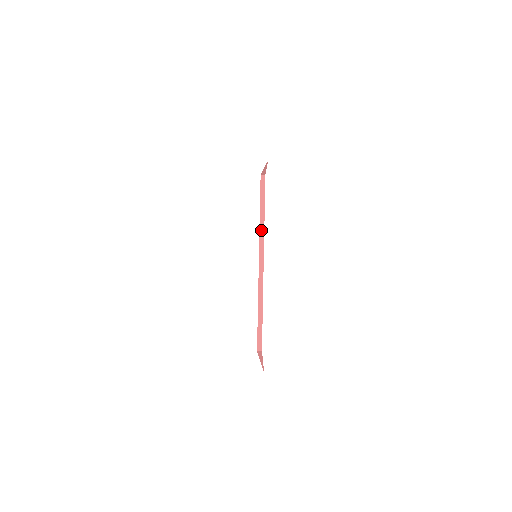
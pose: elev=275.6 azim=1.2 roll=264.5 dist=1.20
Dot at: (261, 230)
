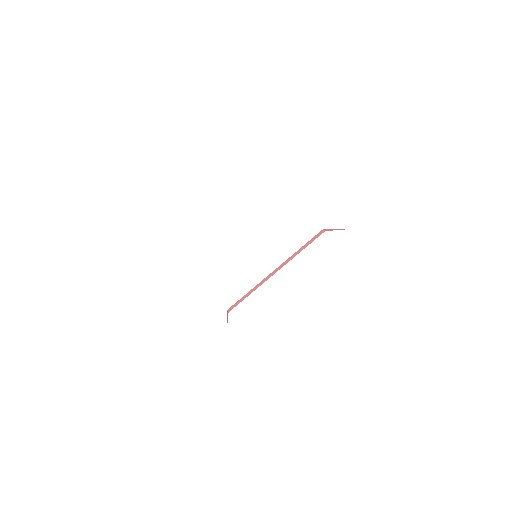
Dot at: (292, 256)
